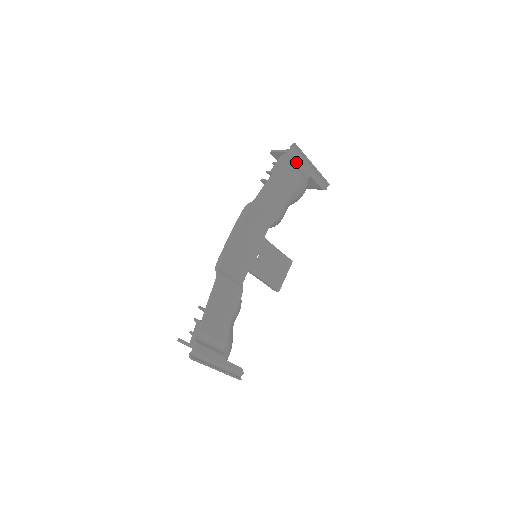
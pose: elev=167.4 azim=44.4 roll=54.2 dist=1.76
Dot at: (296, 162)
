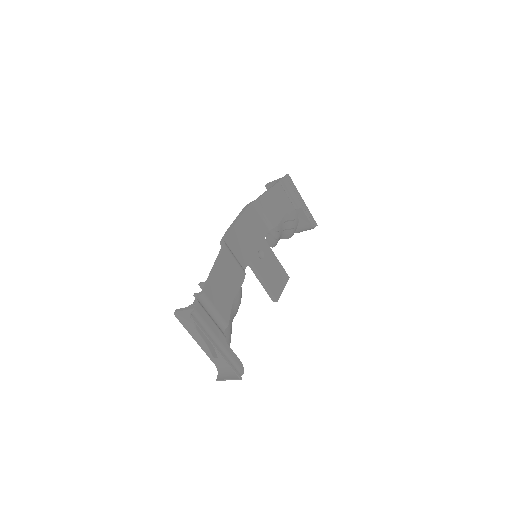
Dot at: (289, 189)
